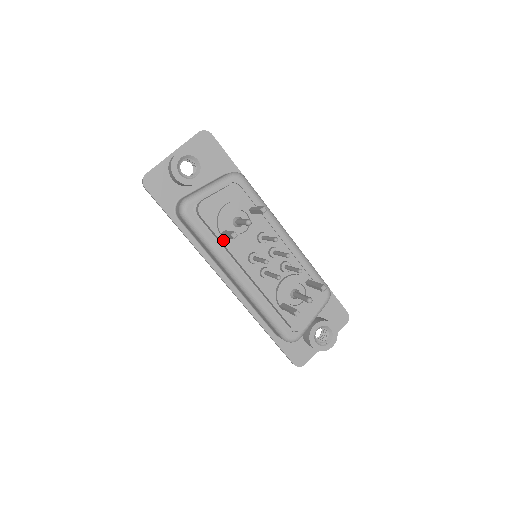
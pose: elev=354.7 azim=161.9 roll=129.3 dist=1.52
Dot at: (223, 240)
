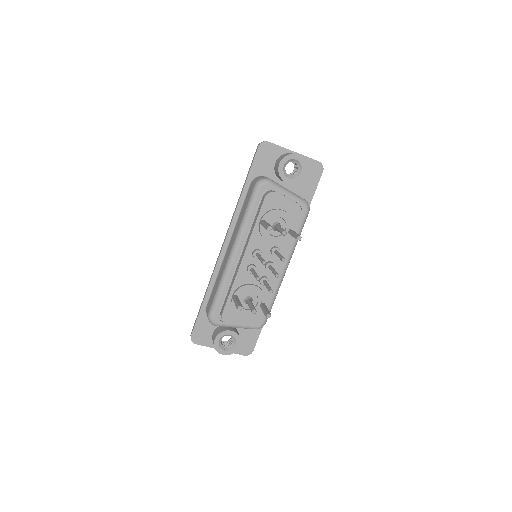
Dot at: (257, 224)
